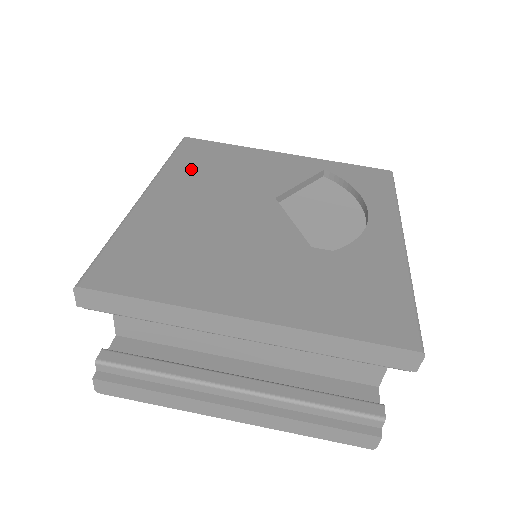
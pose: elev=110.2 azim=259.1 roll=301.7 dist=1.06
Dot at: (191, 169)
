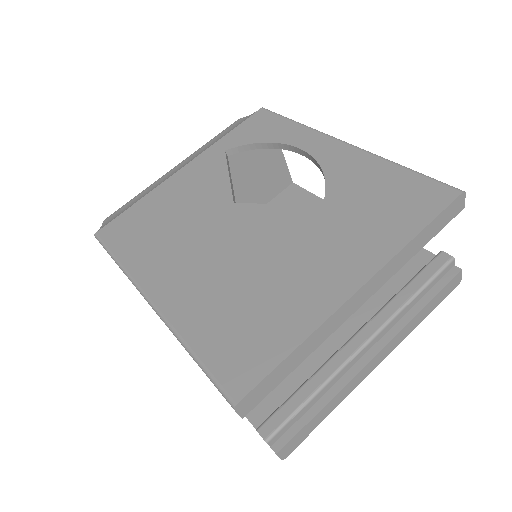
Dot at: (146, 248)
